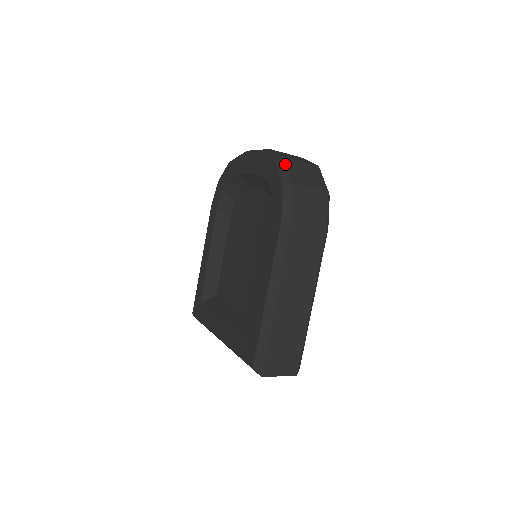
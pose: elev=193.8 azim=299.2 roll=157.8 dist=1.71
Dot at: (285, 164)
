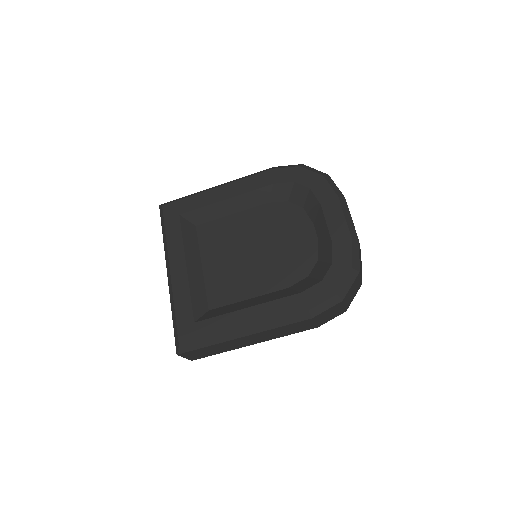
Dot at: (354, 278)
